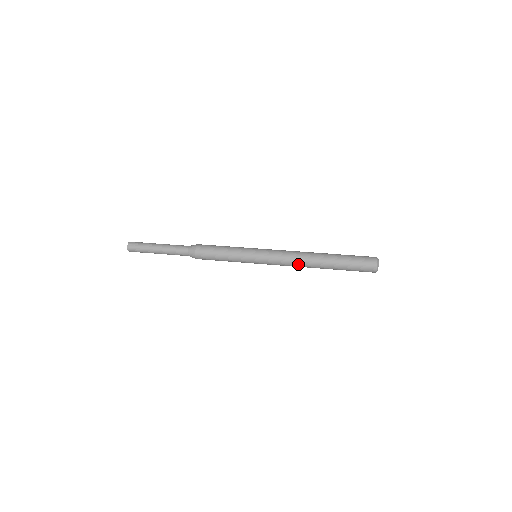
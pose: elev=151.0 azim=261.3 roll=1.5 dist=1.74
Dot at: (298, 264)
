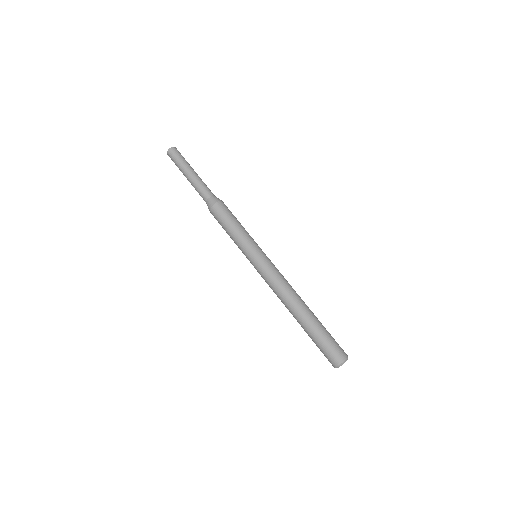
Dot at: occluded
